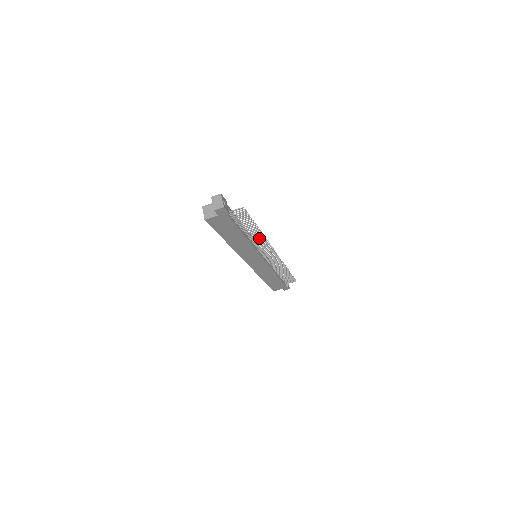
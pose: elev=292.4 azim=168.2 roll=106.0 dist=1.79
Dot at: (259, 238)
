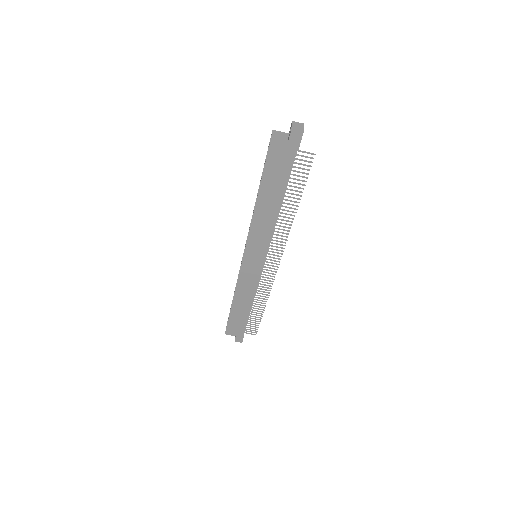
Dot at: (285, 223)
